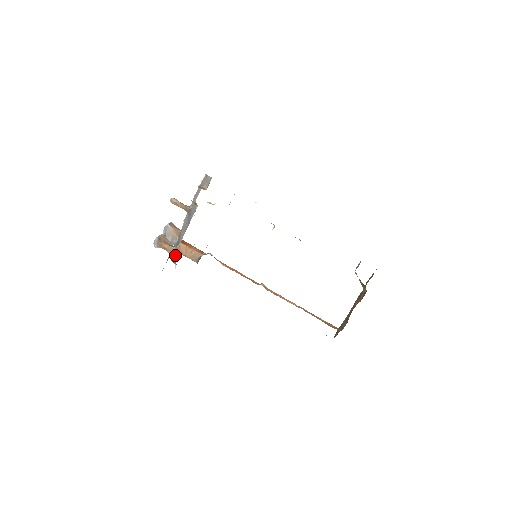
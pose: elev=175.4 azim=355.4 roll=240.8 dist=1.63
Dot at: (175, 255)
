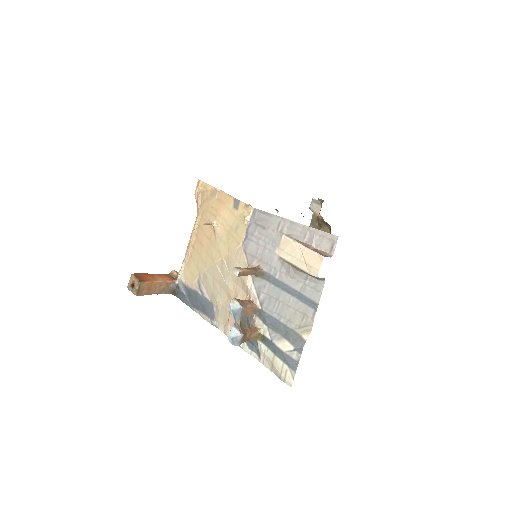
Dot at: occluded
